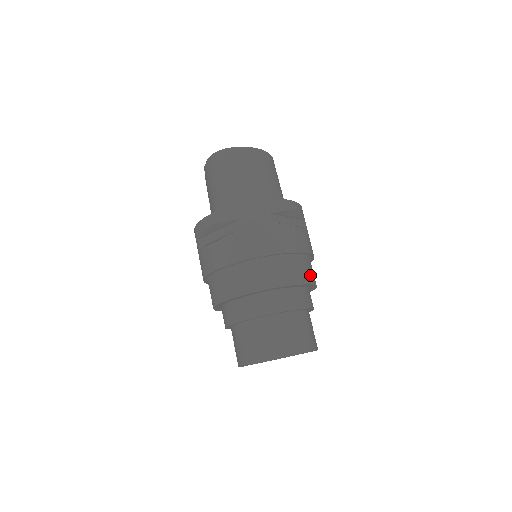
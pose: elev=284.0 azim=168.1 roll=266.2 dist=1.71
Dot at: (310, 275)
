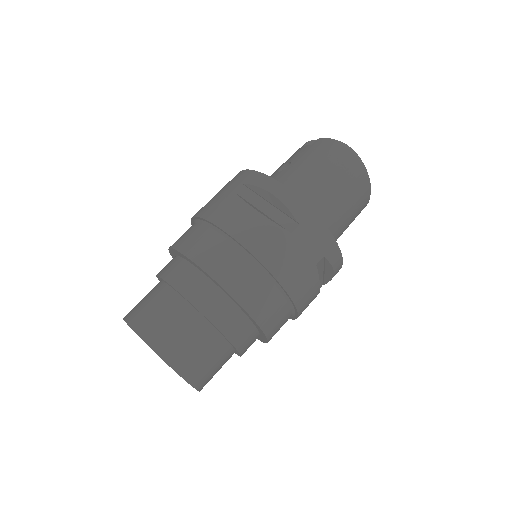
Dot at: occluded
